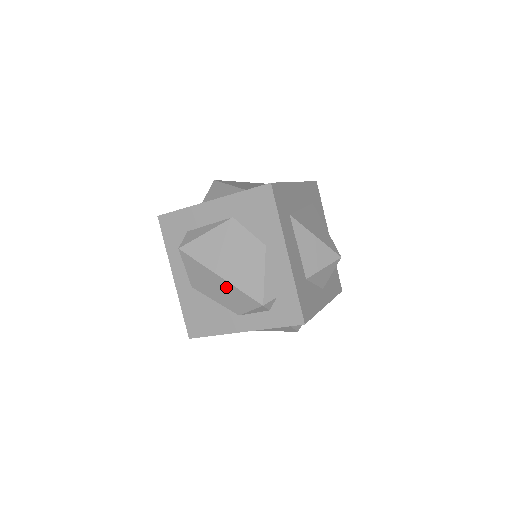
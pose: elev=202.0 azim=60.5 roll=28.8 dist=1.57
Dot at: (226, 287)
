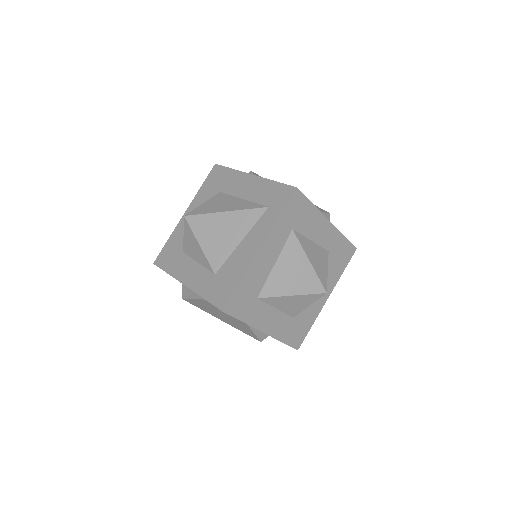
Dot at: occluded
